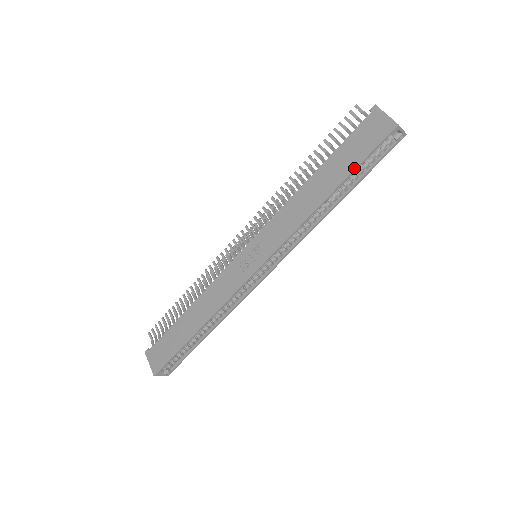
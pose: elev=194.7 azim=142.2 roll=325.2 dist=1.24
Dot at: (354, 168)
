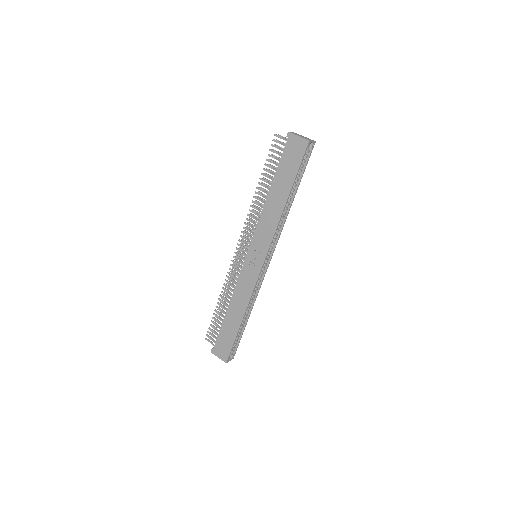
Dot at: (295, 177)
